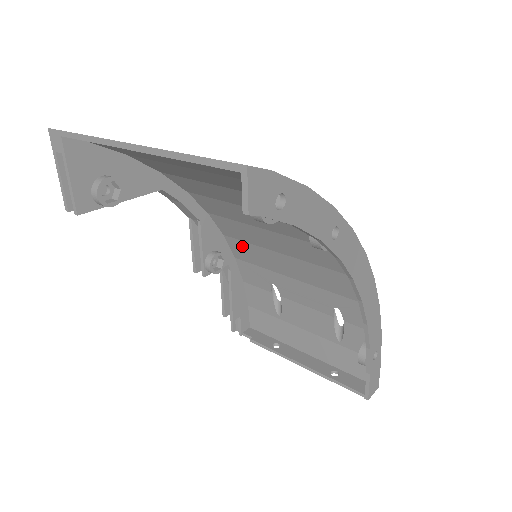
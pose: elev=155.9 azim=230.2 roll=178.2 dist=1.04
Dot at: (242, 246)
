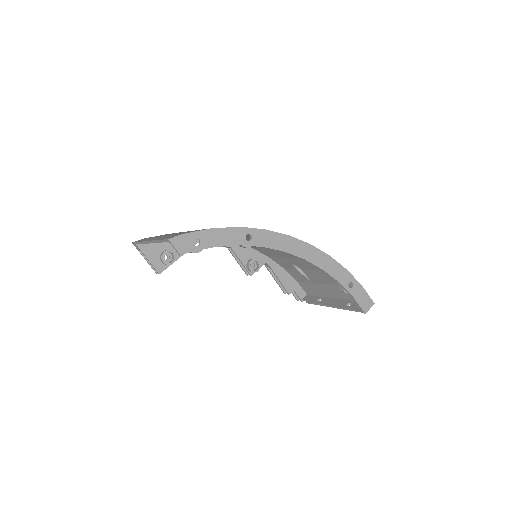
Dot at: (263, 250)
